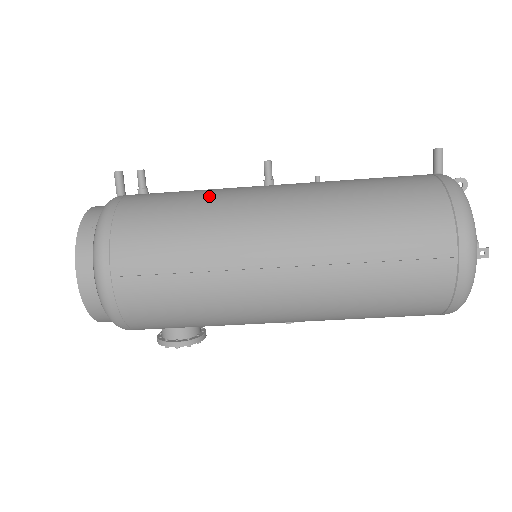
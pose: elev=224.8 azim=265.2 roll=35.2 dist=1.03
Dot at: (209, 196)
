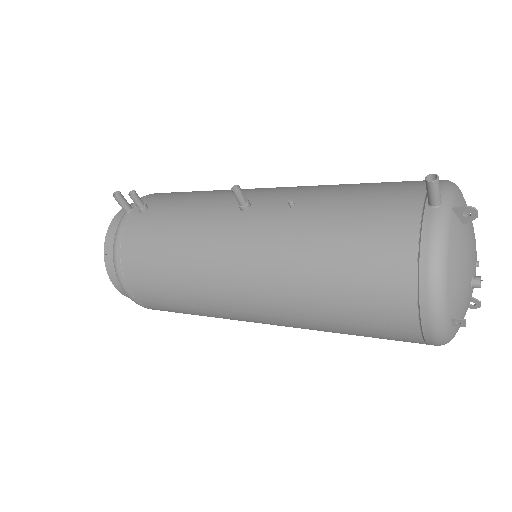
Dot at: (187, 233)
